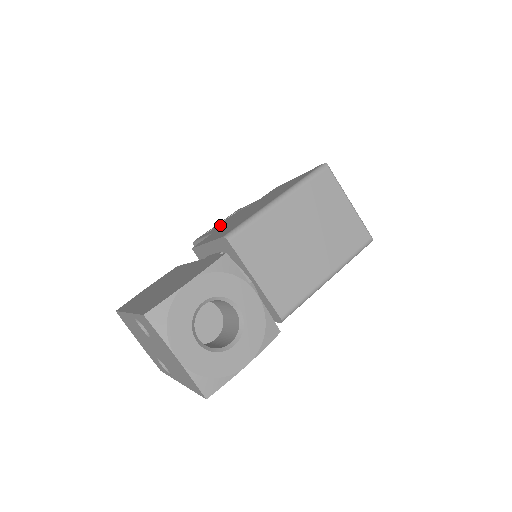
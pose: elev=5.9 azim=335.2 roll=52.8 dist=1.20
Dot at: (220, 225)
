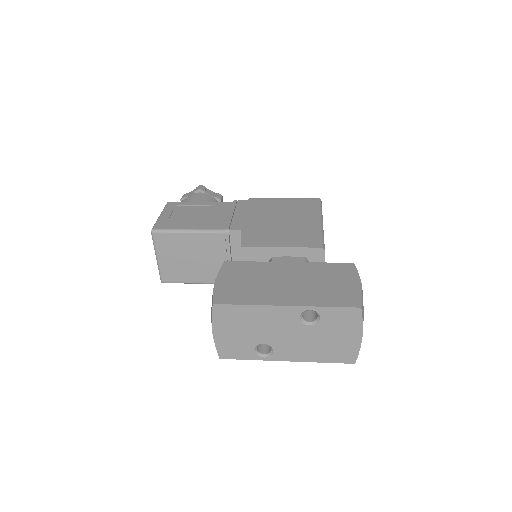
Dot at: (190, 219)
